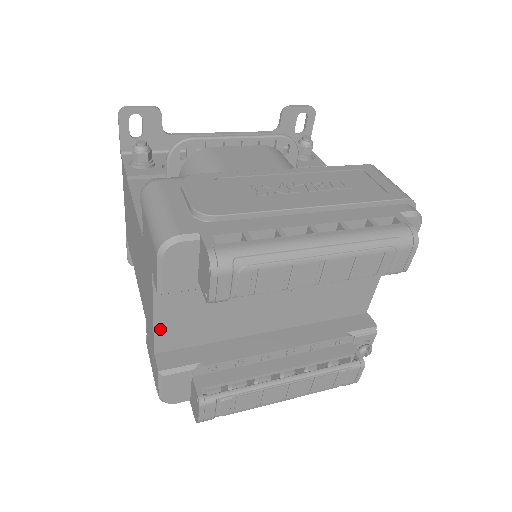
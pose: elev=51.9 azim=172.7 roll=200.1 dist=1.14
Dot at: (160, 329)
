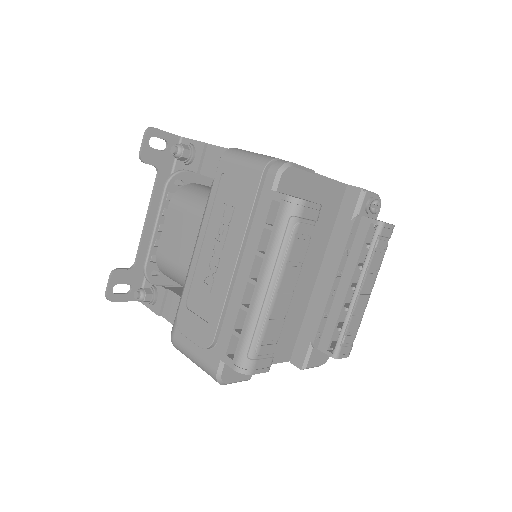
Dot at: (274, 360)
